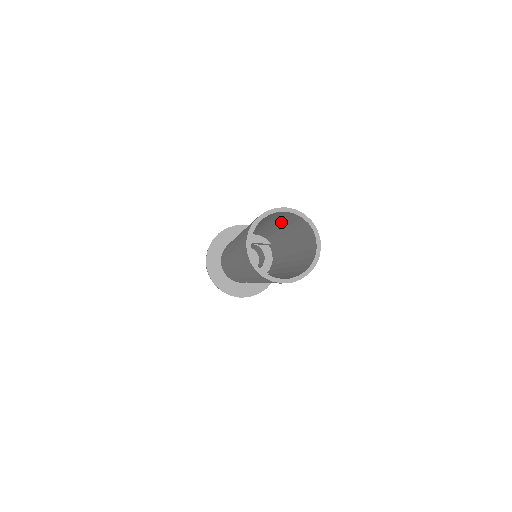
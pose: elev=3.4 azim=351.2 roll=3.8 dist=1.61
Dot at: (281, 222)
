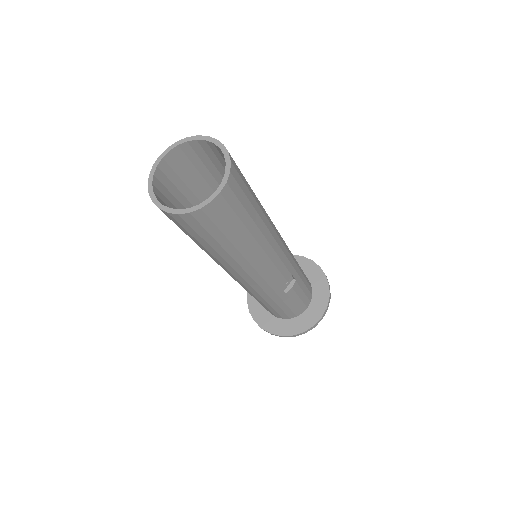
Dot at: (201, 189)
